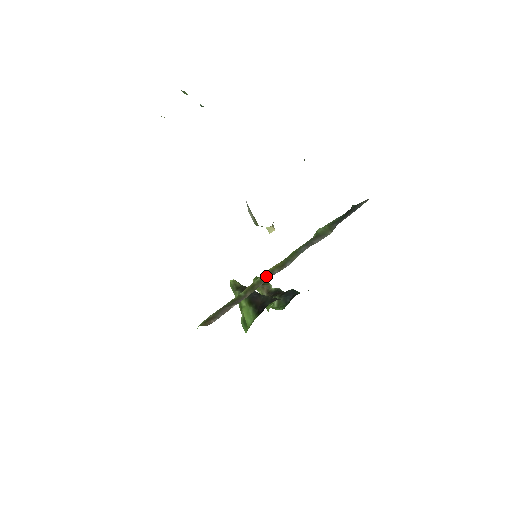
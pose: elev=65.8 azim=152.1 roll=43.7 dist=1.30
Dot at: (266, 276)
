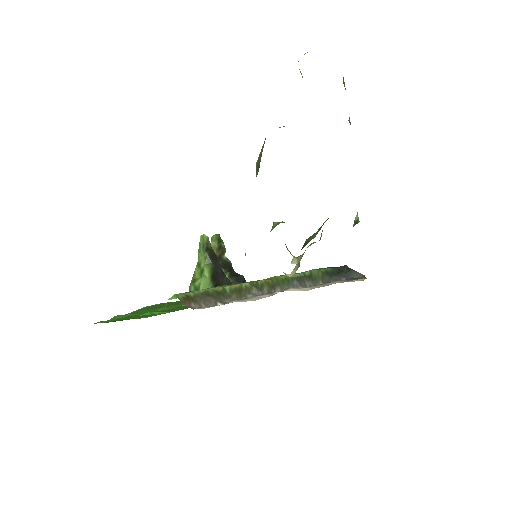
Dot at: (256, 289)
